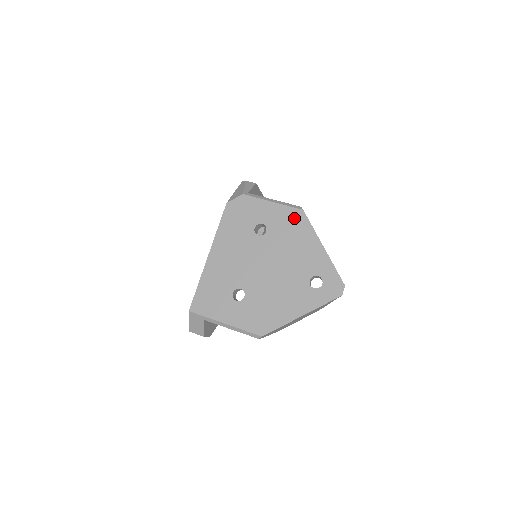
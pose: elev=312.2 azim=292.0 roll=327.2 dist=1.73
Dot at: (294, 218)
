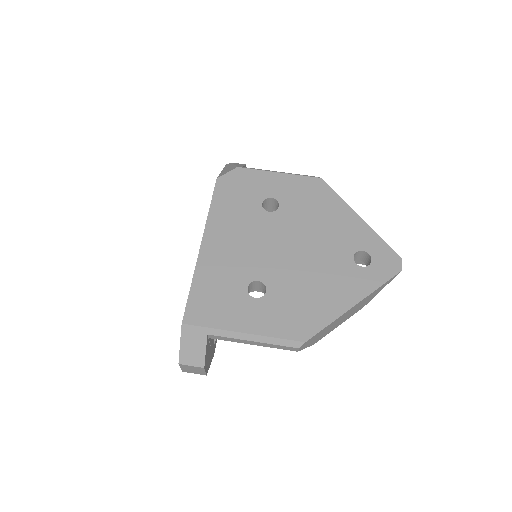
Dot at: (312, 188)
